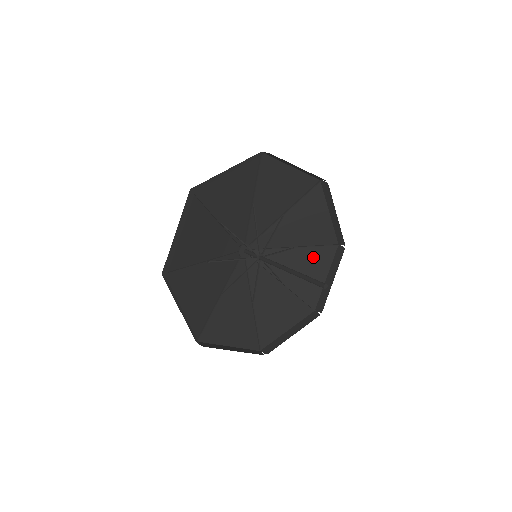
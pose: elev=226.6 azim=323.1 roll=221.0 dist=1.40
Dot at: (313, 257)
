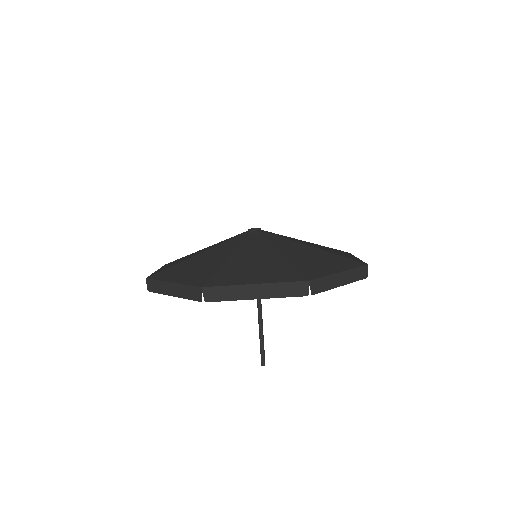
Dot at: occluded
